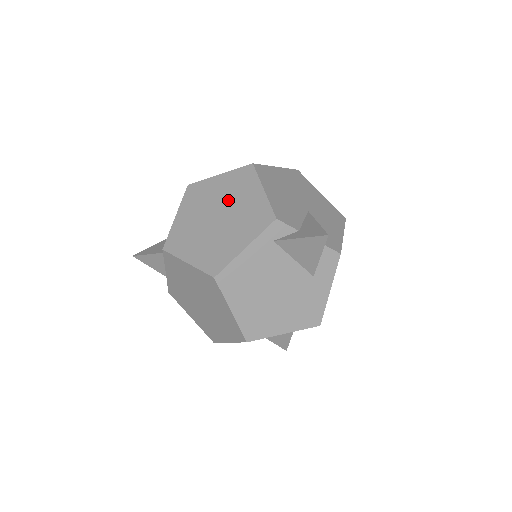
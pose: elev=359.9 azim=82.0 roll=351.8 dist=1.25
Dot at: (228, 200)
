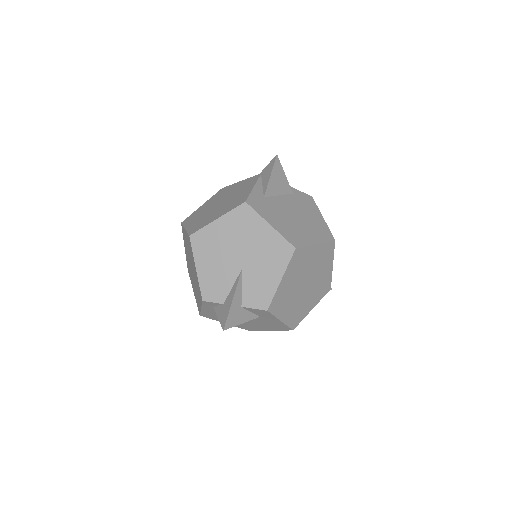
Dot at: (191, 259)
